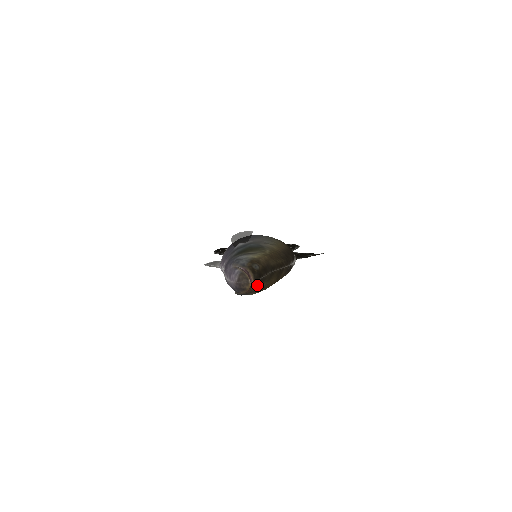
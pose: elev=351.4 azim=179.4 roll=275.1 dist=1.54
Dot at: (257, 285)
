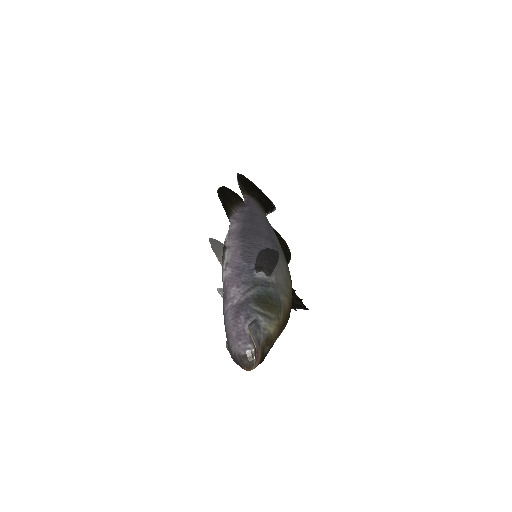
Dot at: occluded
